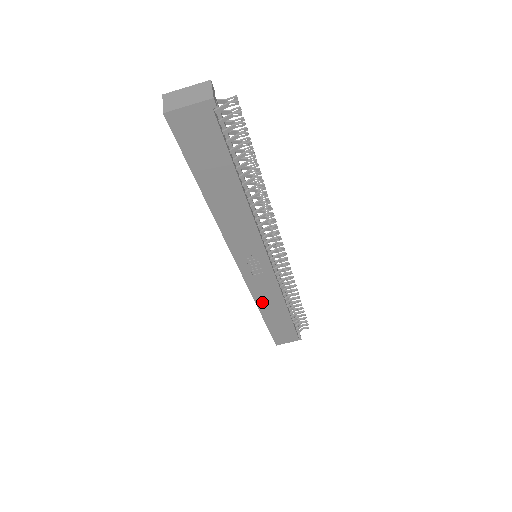
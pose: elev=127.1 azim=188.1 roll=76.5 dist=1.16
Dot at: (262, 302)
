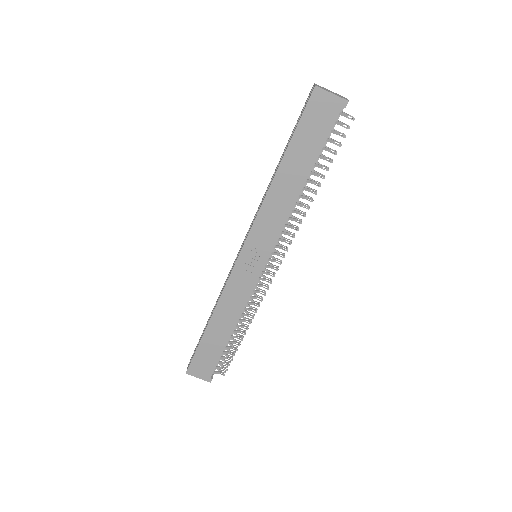
Dot at: (223, 306)
